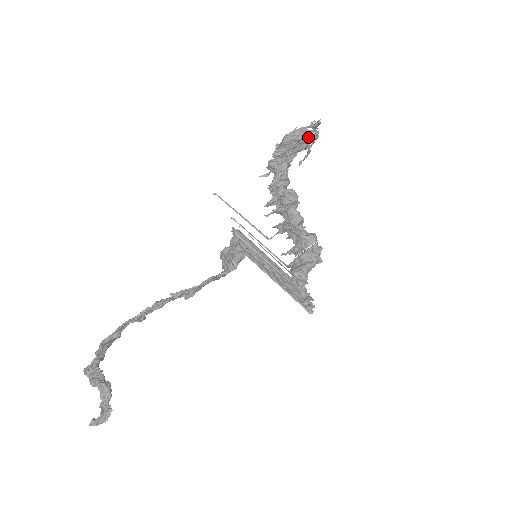
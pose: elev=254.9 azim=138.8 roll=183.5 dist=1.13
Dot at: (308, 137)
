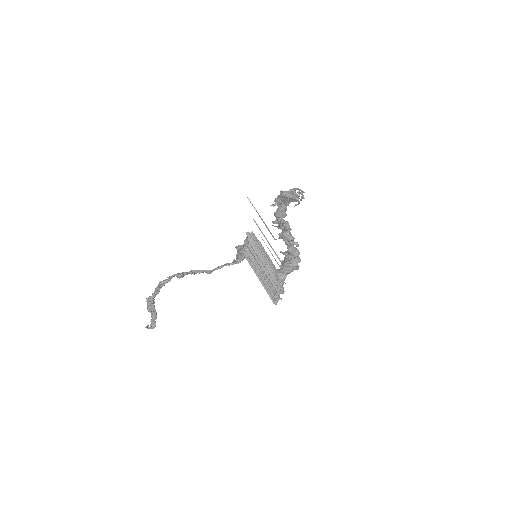
Dot at: (297, 197)
